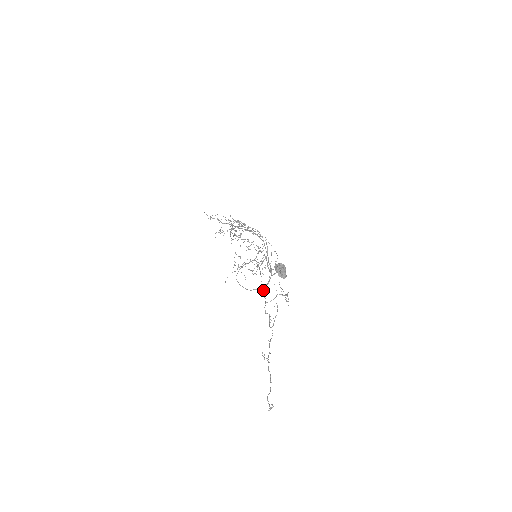
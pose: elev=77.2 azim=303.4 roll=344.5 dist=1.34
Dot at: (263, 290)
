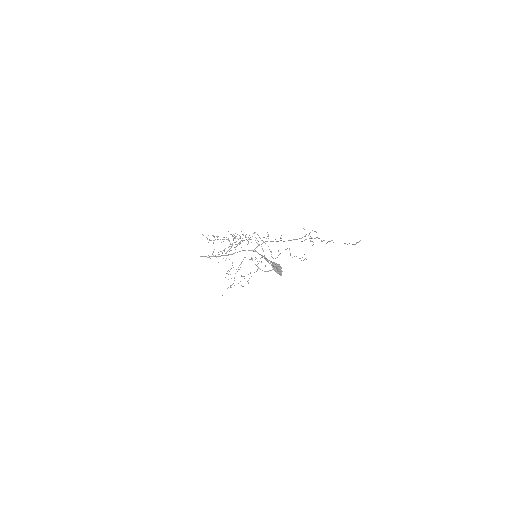
Dot at: (289, 240)
